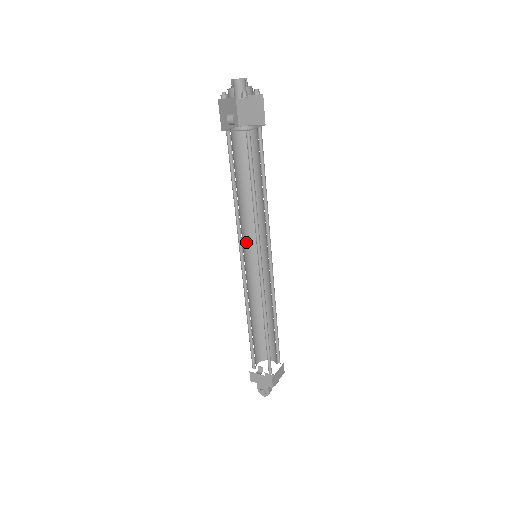
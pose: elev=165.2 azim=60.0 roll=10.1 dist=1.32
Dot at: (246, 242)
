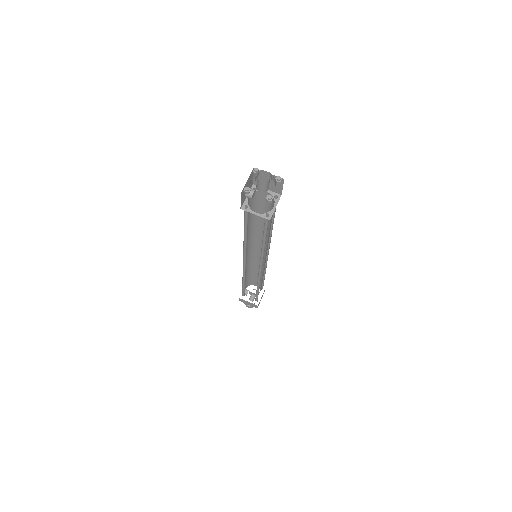
Dot at: (248, 246)
